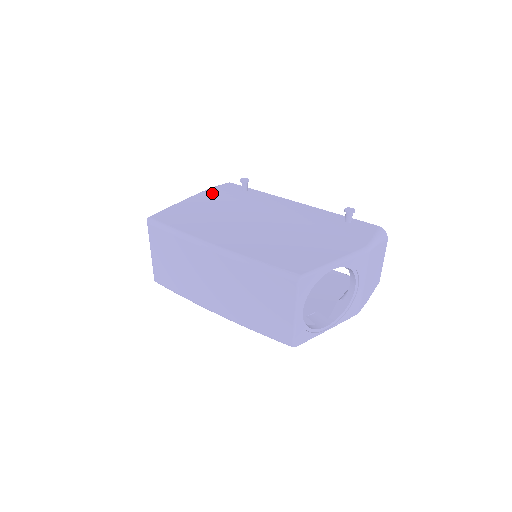
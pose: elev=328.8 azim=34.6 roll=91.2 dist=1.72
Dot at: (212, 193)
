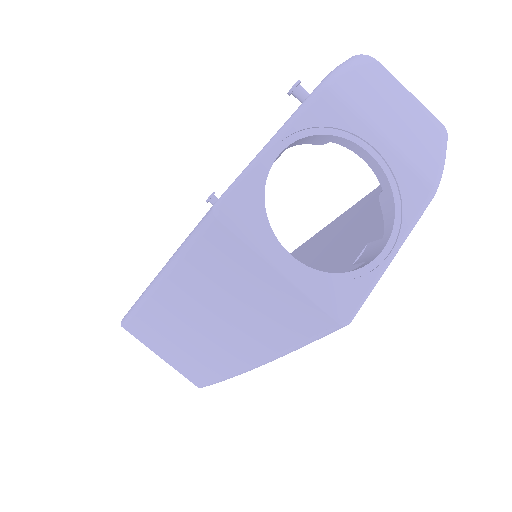
Dot at: occluded
